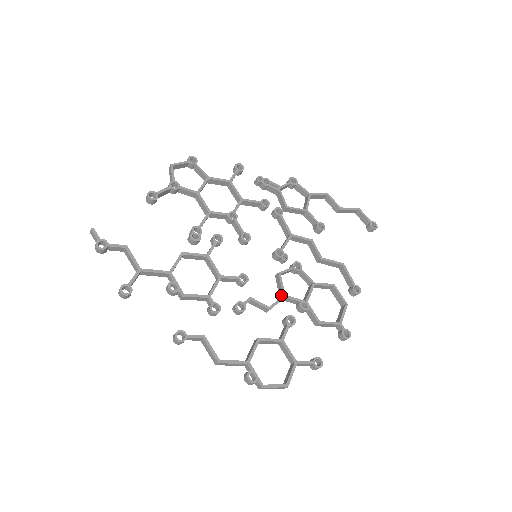
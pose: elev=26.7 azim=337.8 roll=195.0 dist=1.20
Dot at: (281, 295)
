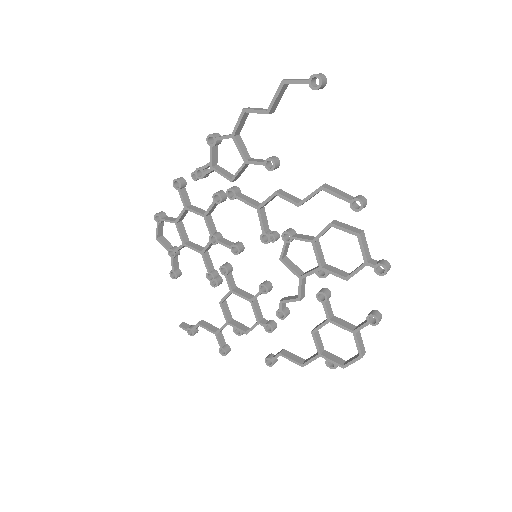
Dot at: (299, 276)
